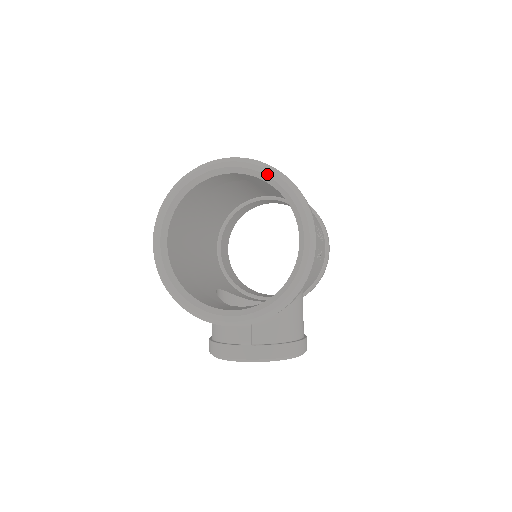
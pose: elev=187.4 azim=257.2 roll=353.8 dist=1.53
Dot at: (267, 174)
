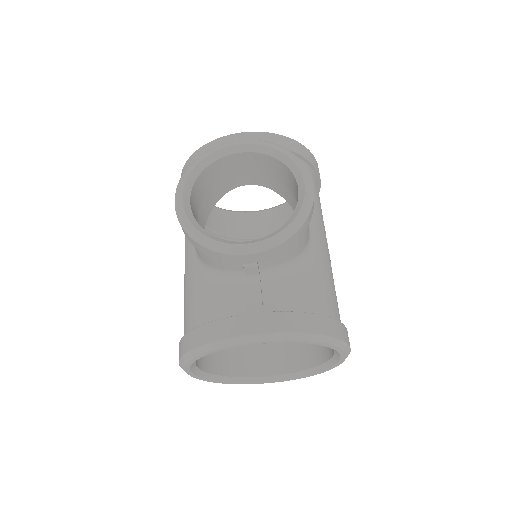
Dot at: occluded
